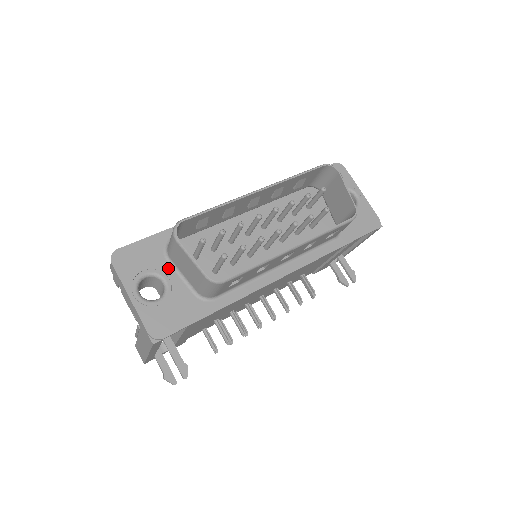
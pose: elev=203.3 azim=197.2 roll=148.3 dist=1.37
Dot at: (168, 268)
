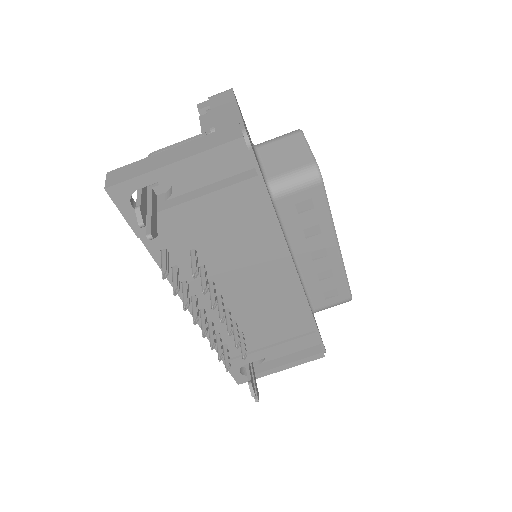
Dot at: (254, 148)
